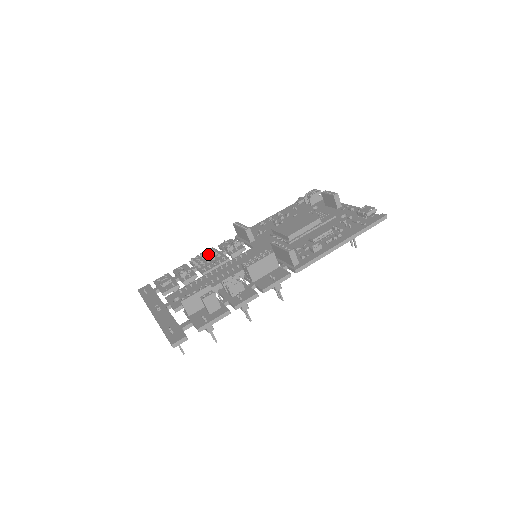
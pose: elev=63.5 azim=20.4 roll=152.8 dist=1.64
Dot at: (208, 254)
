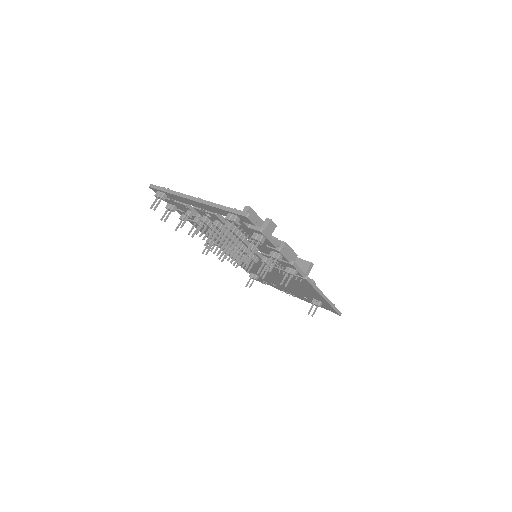
Dot at: occluded
